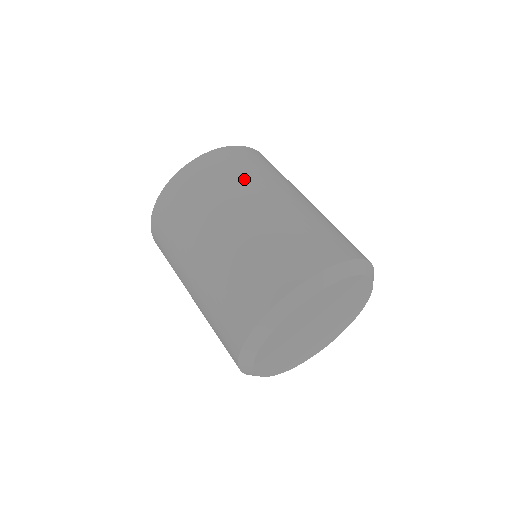
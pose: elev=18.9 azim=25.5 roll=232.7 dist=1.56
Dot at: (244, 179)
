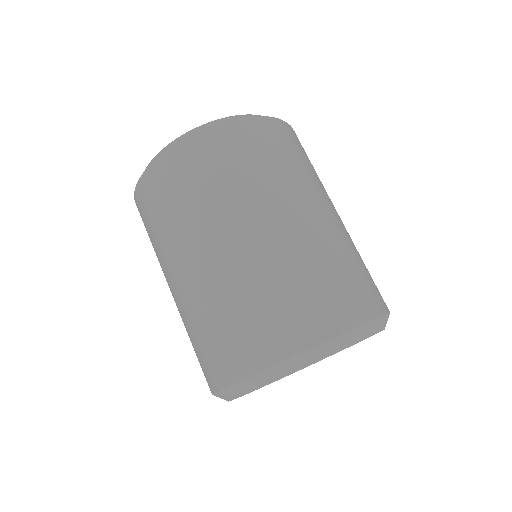
Dot at: (193, 209)
